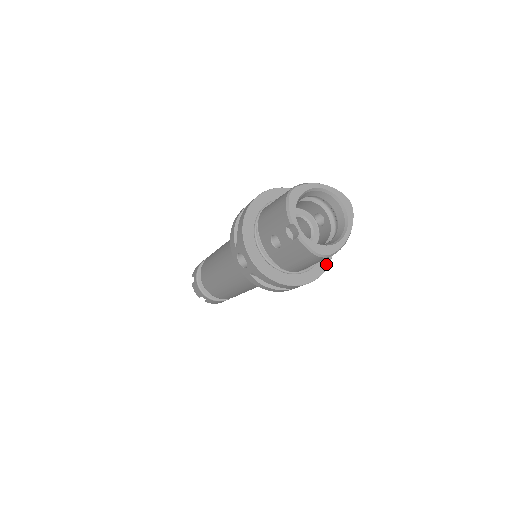
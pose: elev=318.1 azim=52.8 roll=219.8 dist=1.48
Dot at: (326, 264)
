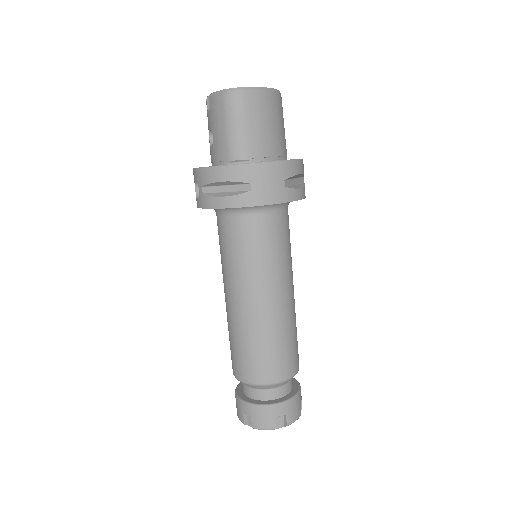
Dot at: (287, 160)
